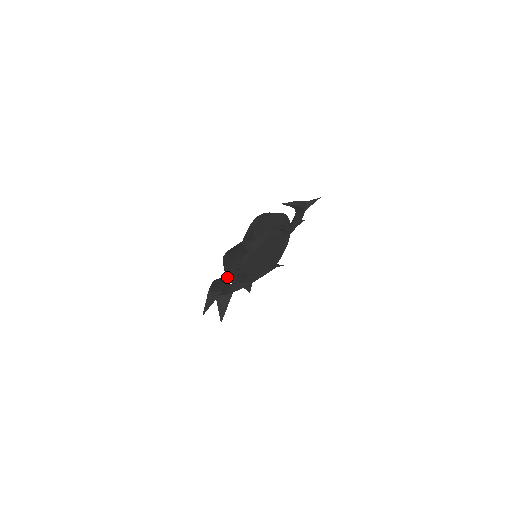
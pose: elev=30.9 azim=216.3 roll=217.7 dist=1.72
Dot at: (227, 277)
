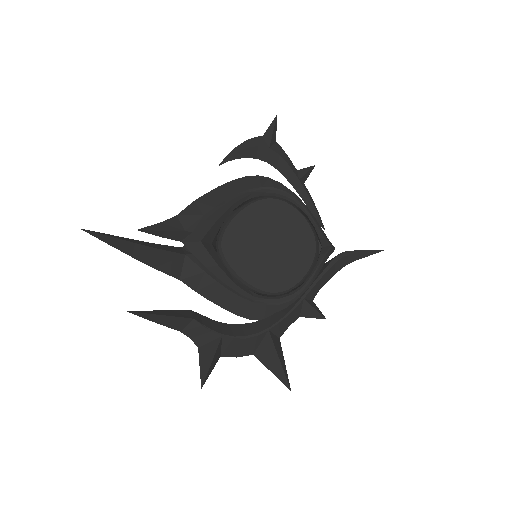
Dot at: (240, 314)
